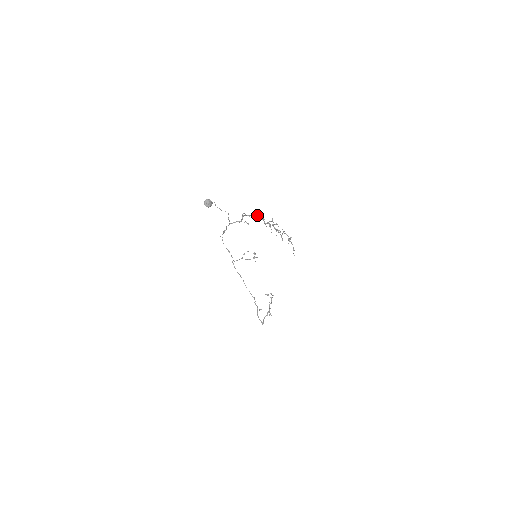
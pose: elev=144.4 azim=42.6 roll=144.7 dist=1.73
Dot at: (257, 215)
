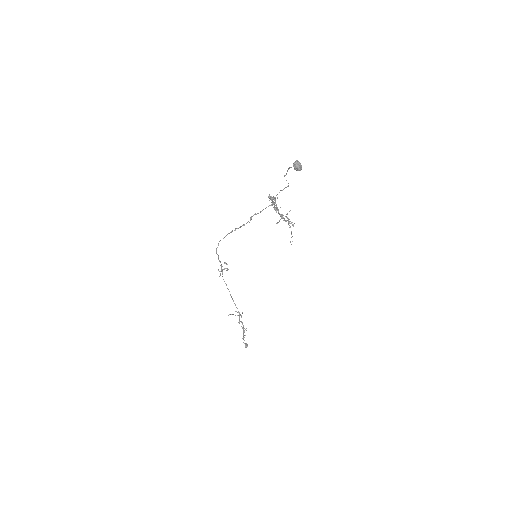
Dot at: (273, 197)
